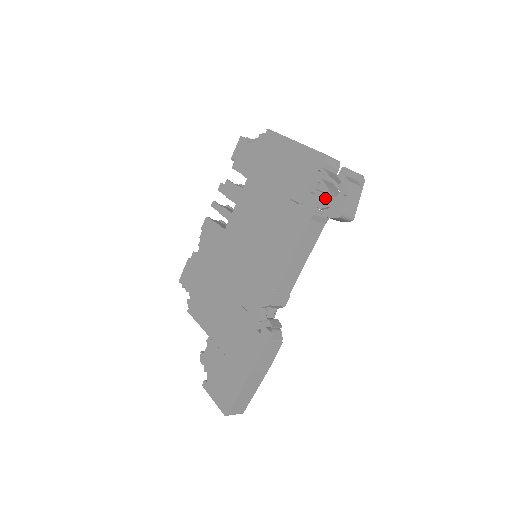
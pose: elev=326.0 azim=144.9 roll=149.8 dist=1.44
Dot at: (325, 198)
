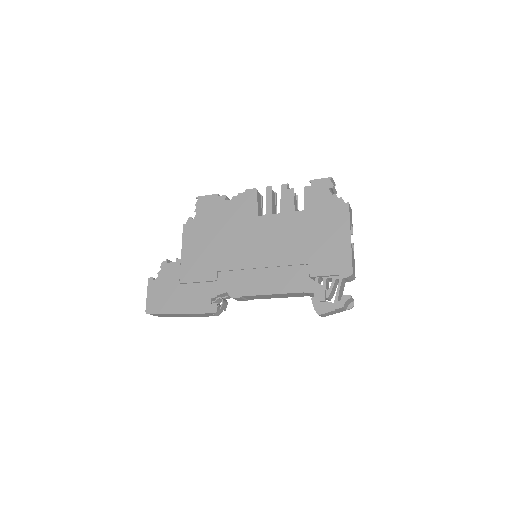
Dot at: (323, 295)
